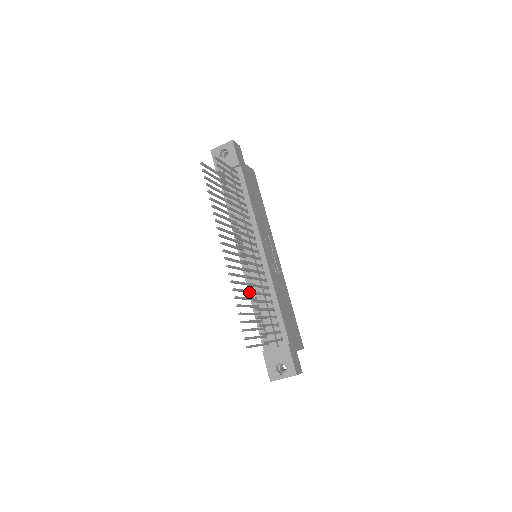
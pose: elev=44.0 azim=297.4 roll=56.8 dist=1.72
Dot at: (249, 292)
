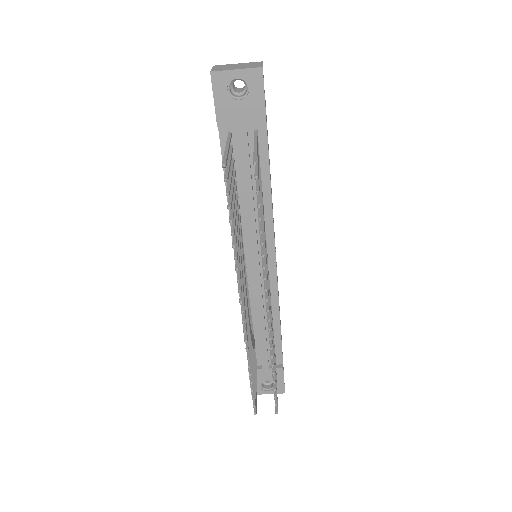
Dot at: occluded
